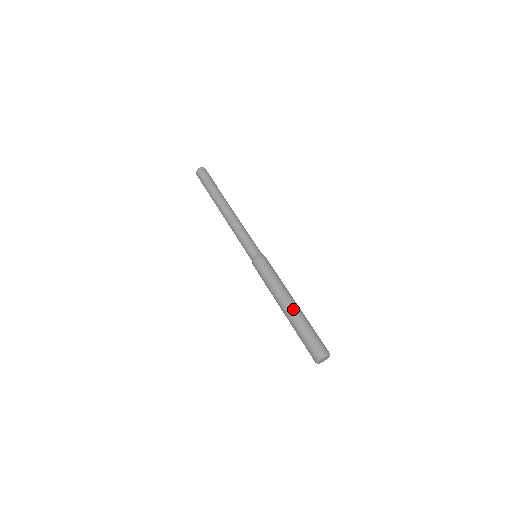
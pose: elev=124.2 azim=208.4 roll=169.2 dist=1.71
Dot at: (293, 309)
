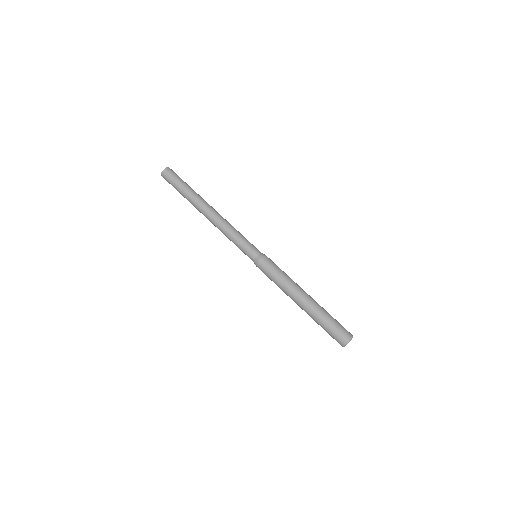
Dot at: (312, 302)
